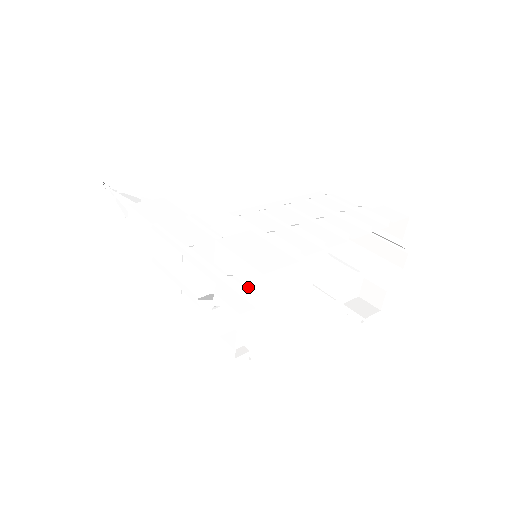
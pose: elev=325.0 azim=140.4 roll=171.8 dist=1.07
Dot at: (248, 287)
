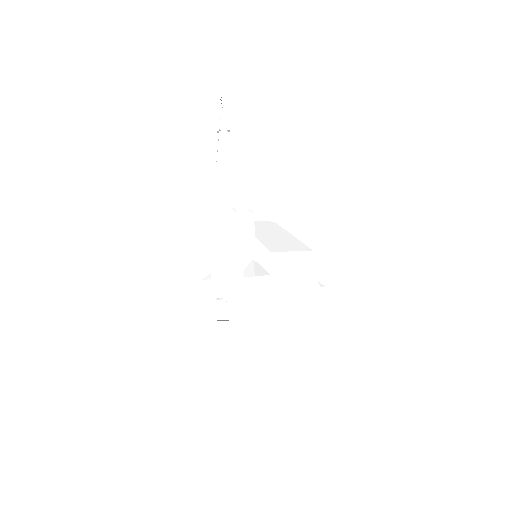
Dot at: (247, 311)
